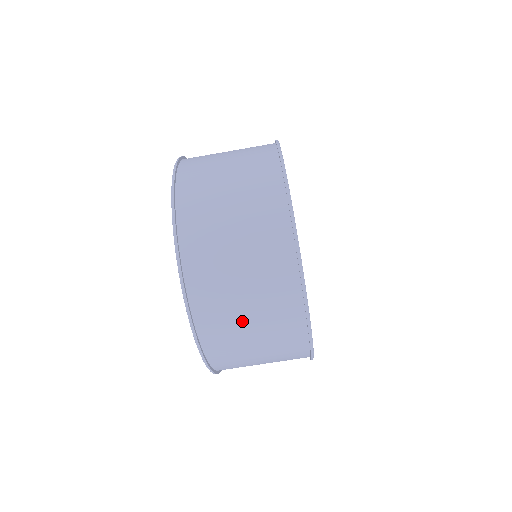
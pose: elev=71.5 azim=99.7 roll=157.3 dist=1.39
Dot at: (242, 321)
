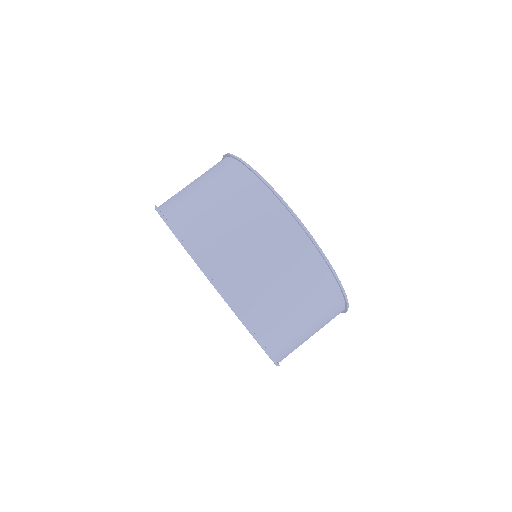
Dot at: (213, 210)
